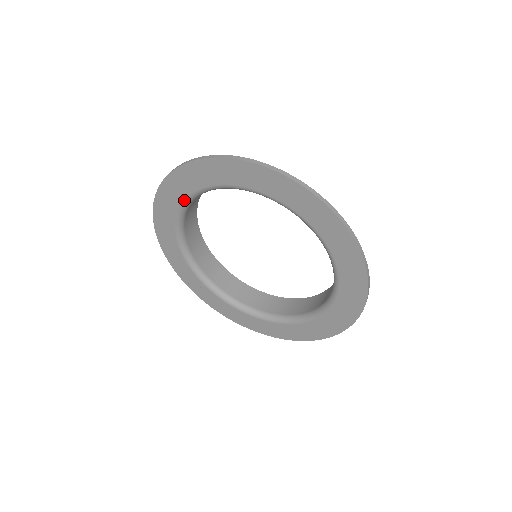
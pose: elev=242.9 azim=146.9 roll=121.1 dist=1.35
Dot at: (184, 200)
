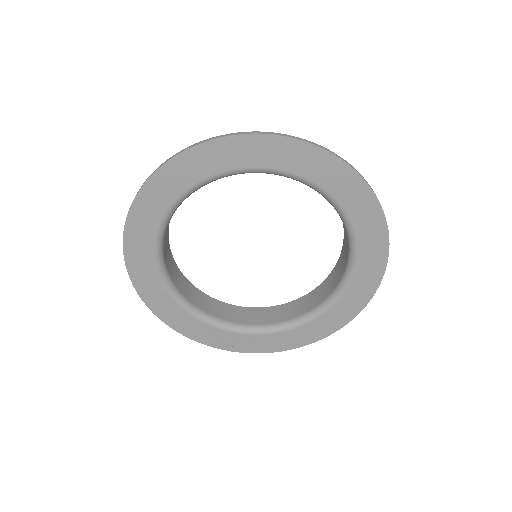
Dot at: (155, 264)
